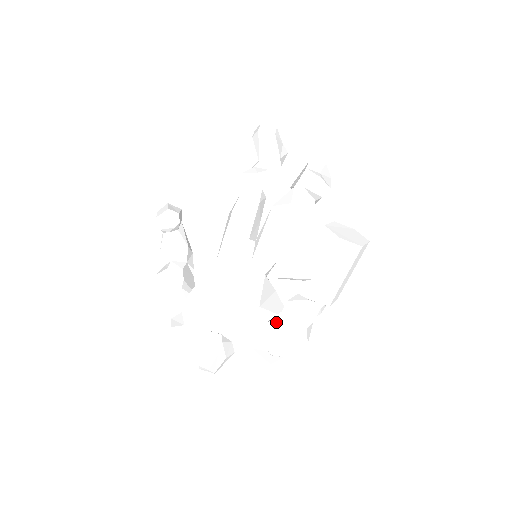
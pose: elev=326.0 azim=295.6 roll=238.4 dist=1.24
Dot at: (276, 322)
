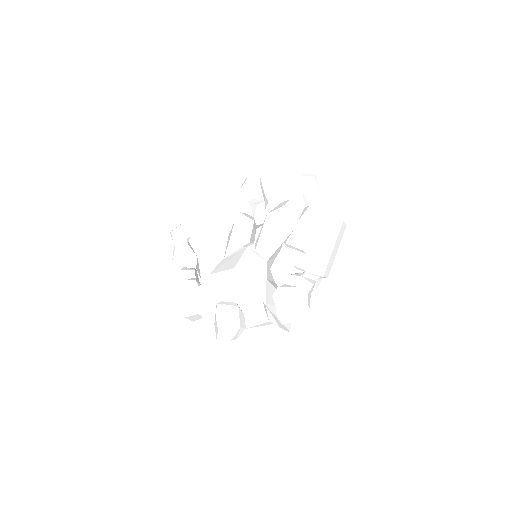
Dot at: (282, 290)
